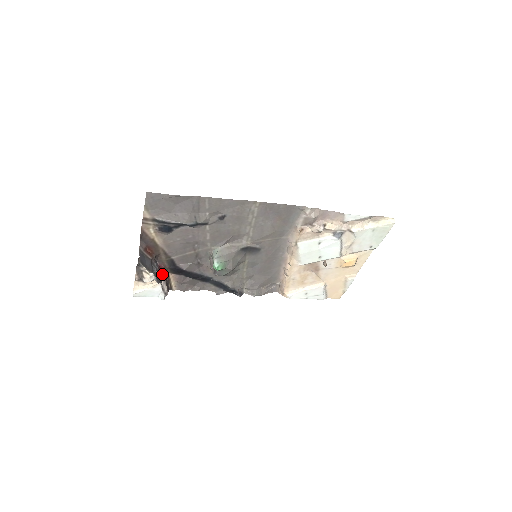
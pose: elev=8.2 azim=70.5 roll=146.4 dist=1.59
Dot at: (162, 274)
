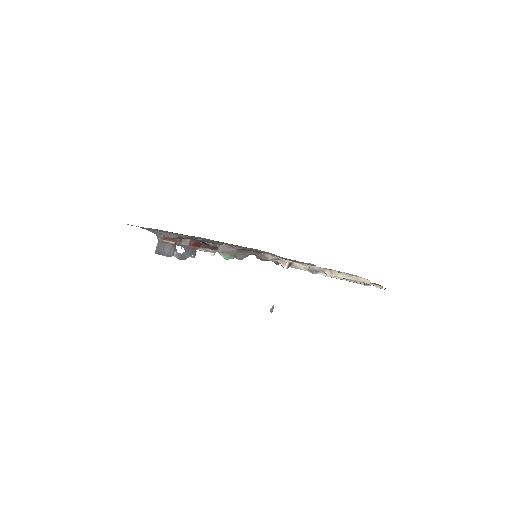
Dot at: (196, 246)
